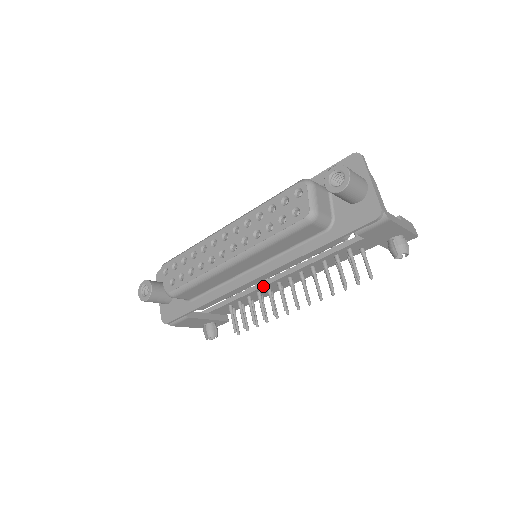
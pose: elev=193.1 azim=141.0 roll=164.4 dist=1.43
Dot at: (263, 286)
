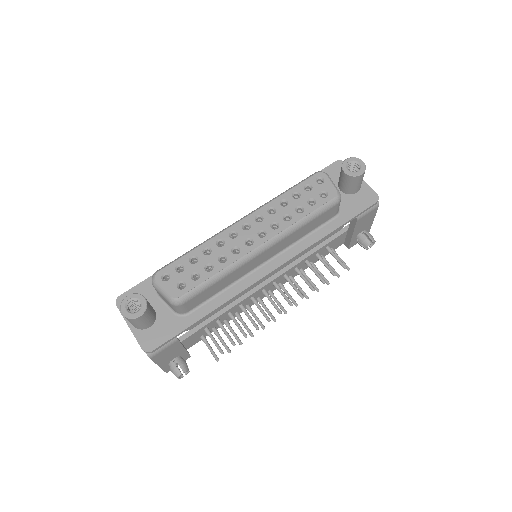
Dot at: (251, 294)
